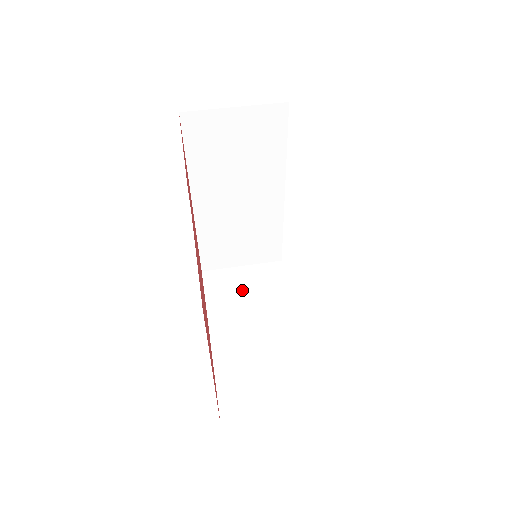
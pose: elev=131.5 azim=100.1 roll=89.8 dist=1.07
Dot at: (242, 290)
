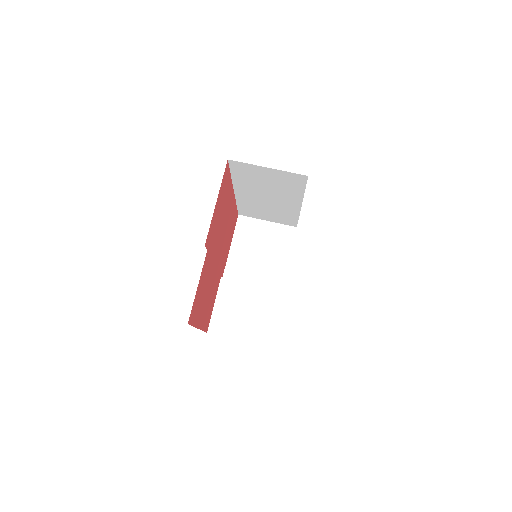
Dot at: (259, 242)
